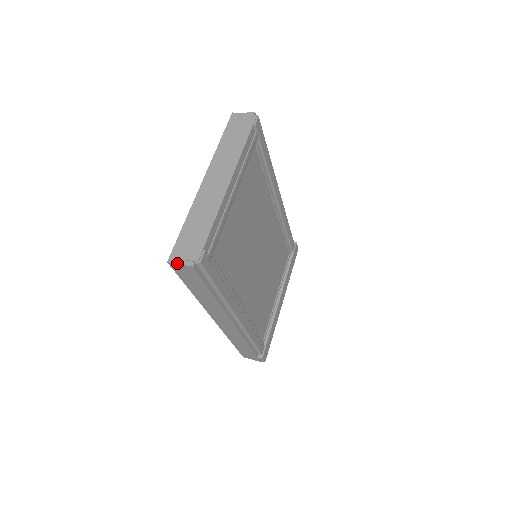
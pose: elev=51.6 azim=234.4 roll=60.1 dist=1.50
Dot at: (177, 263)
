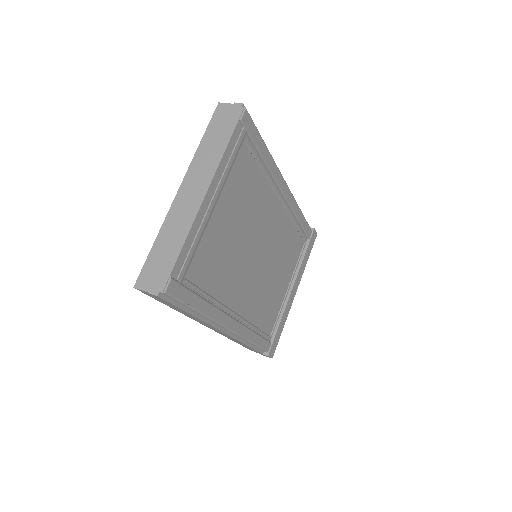
Dot at: (143, 290)
